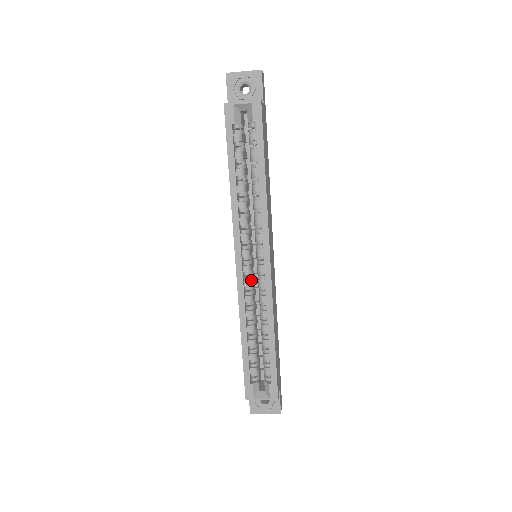
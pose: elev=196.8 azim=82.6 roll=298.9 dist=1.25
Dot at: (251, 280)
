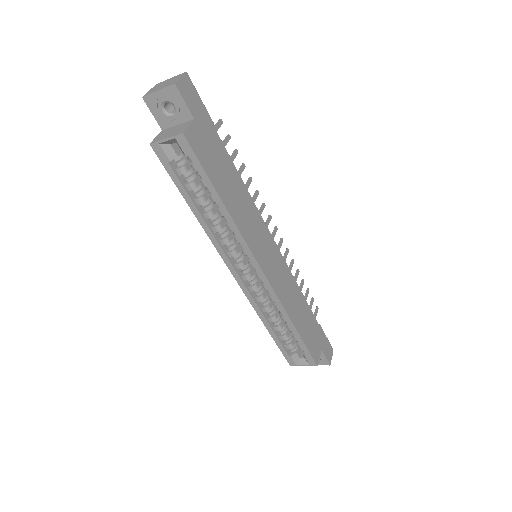
Dot at: (255, 284)
